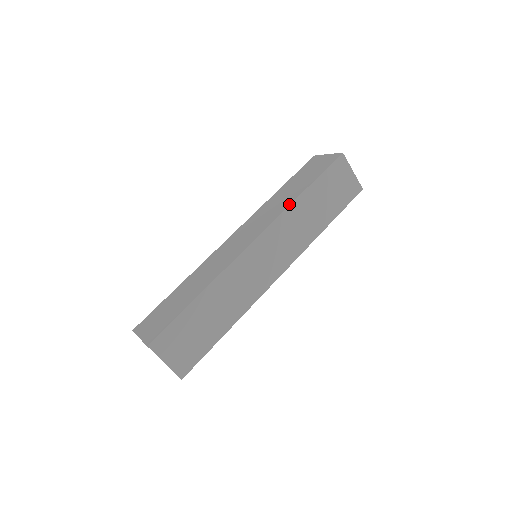
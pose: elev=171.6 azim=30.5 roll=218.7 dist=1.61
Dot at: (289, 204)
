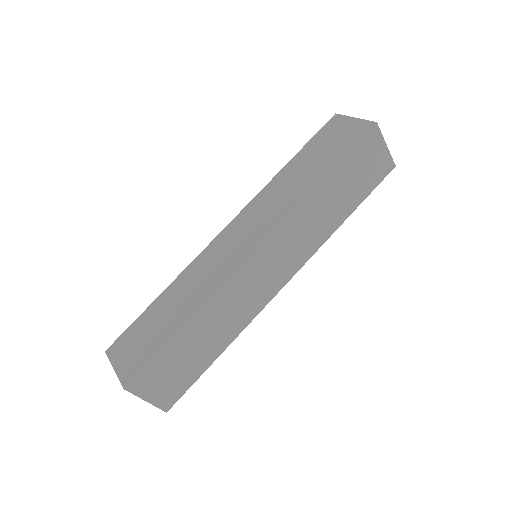
Dot at: (302, 198)
